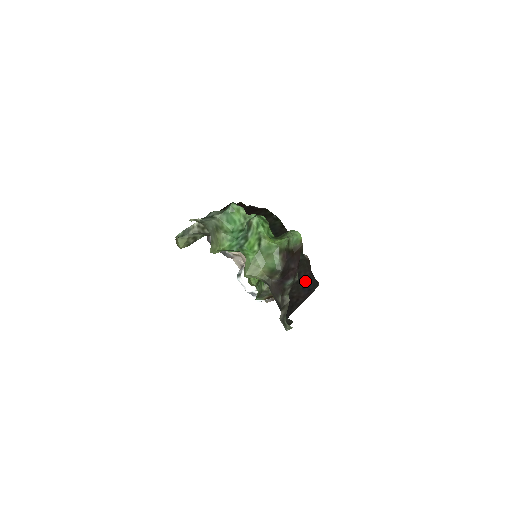
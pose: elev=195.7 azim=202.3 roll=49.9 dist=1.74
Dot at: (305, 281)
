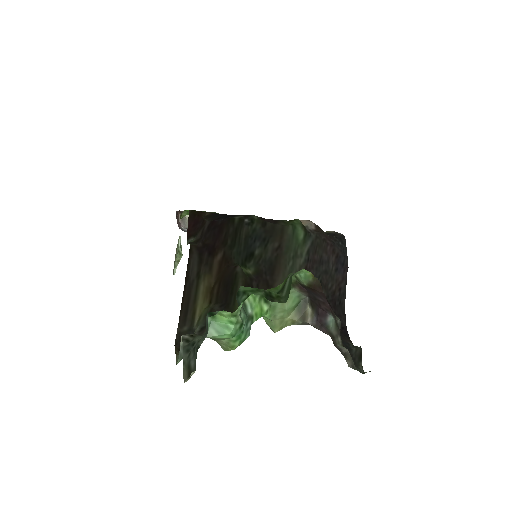
Dot at: (332, 260)
